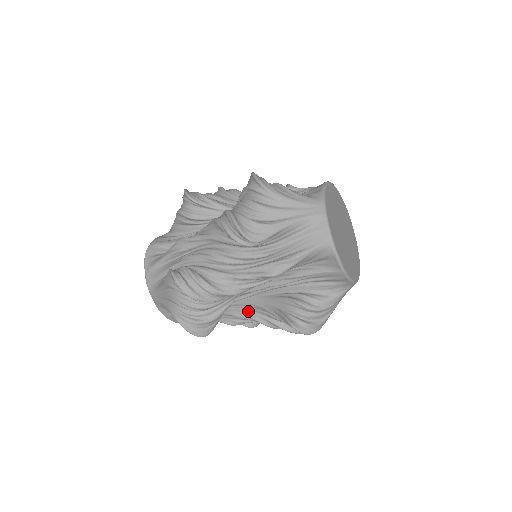
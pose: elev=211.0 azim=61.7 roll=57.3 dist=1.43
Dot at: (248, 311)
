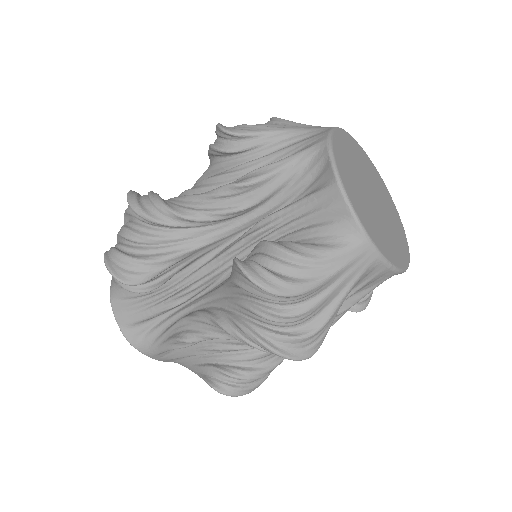
Dot at: (208, 308)
